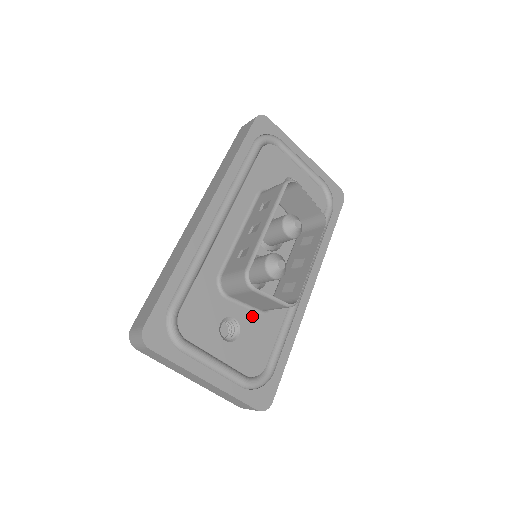
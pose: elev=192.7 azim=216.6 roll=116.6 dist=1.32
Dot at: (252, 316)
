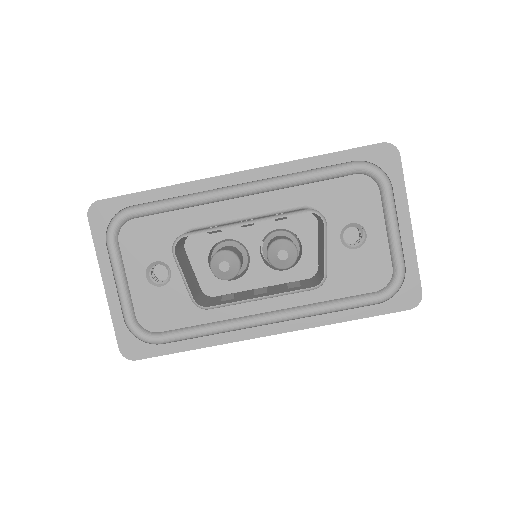
Dot at: occluded
